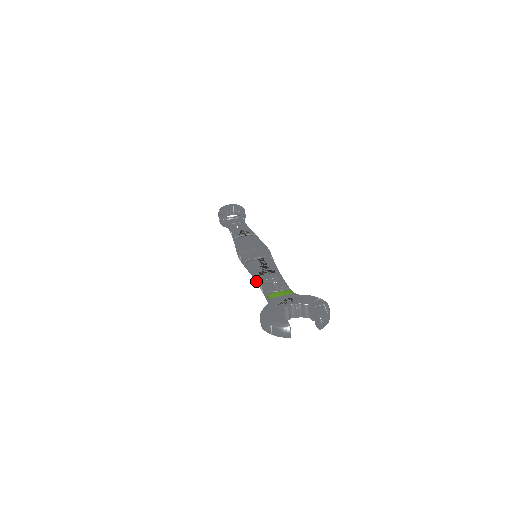
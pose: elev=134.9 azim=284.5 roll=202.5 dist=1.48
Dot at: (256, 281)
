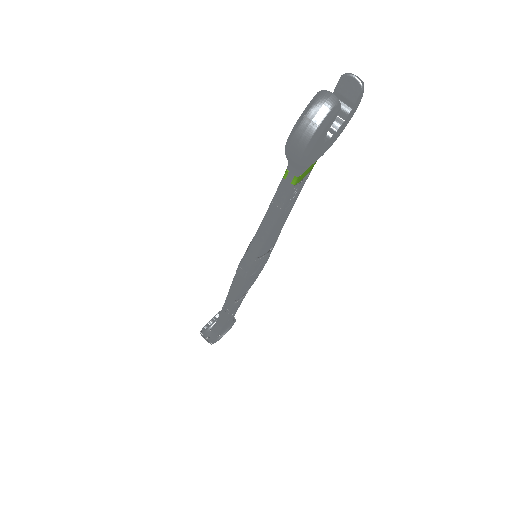
Dot at: (269, 225)
